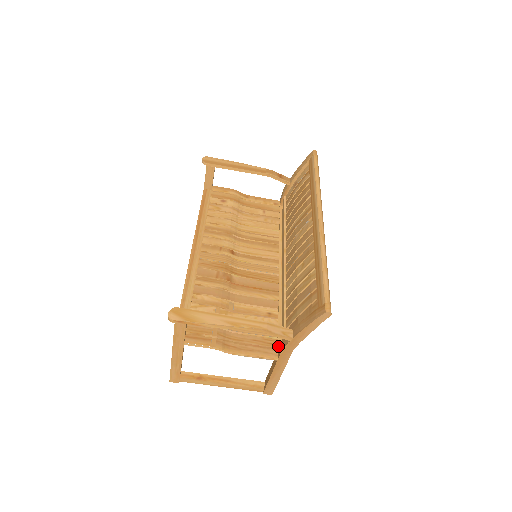
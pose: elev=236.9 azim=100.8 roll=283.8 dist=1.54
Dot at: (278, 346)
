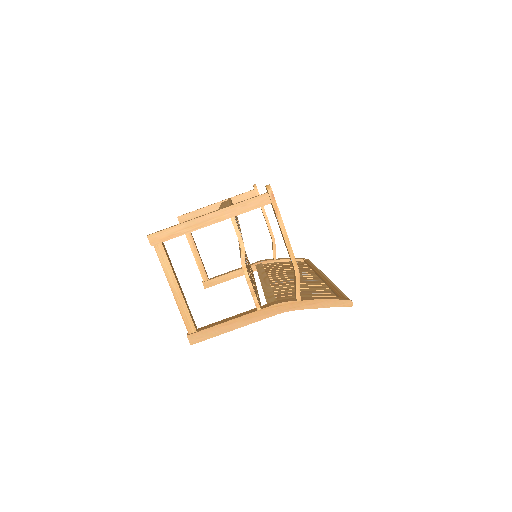
Dot at: (260, 305)
